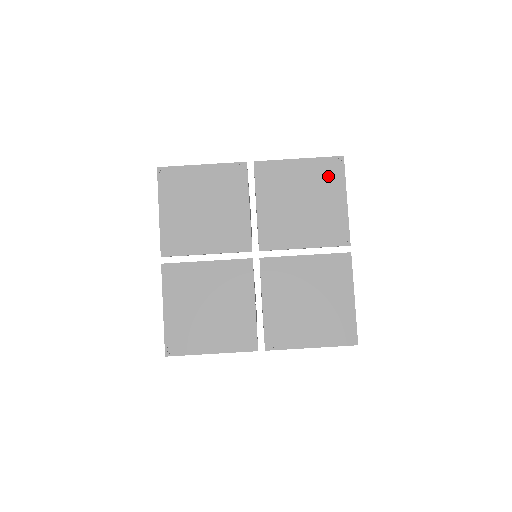
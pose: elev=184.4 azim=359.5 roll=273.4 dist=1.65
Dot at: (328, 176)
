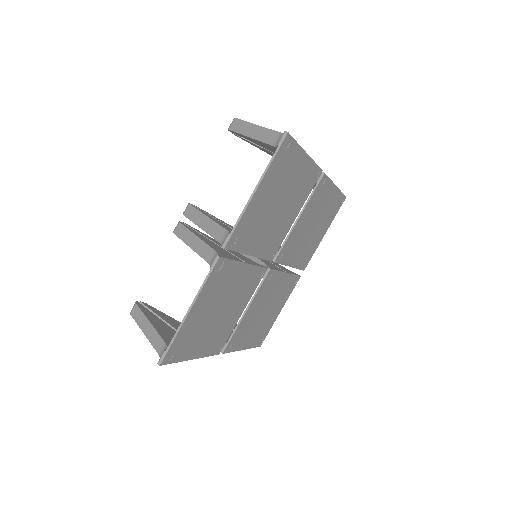
Dot at: (285, 164)
